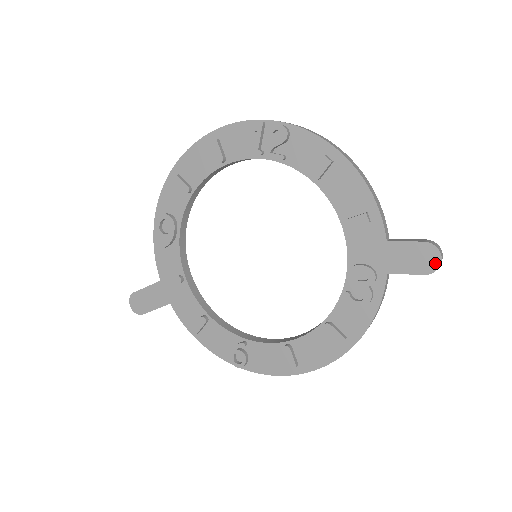
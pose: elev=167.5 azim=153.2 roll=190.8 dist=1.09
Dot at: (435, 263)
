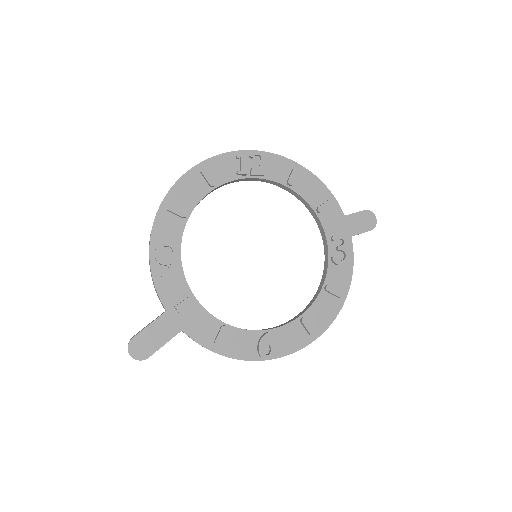
Dot at: (374, 221)
